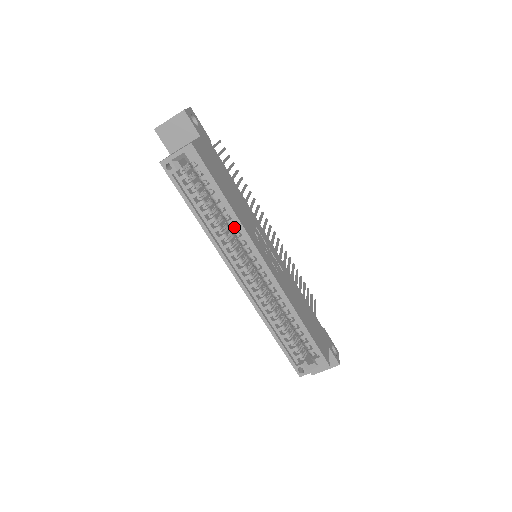
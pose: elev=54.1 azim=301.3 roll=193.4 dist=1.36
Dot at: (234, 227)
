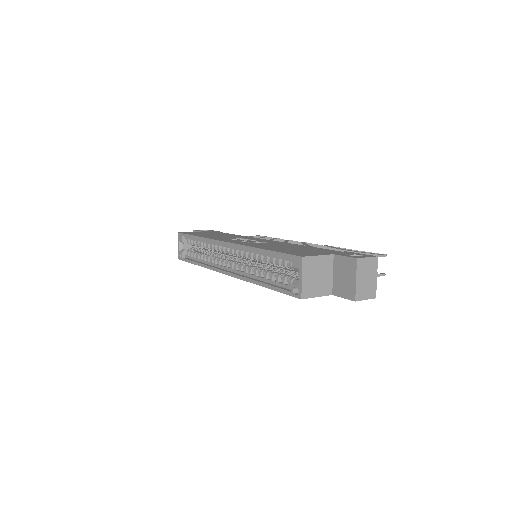
Dot at: occluded
